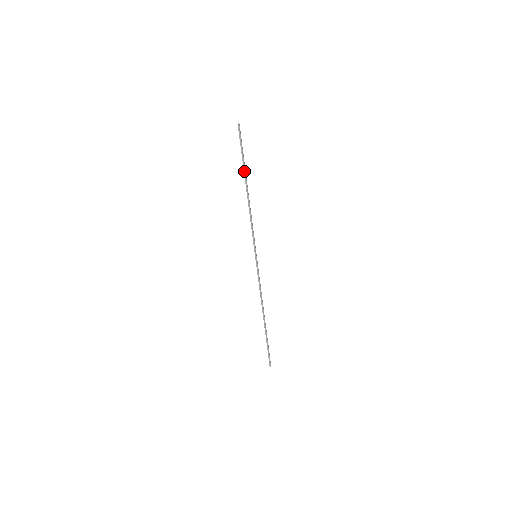
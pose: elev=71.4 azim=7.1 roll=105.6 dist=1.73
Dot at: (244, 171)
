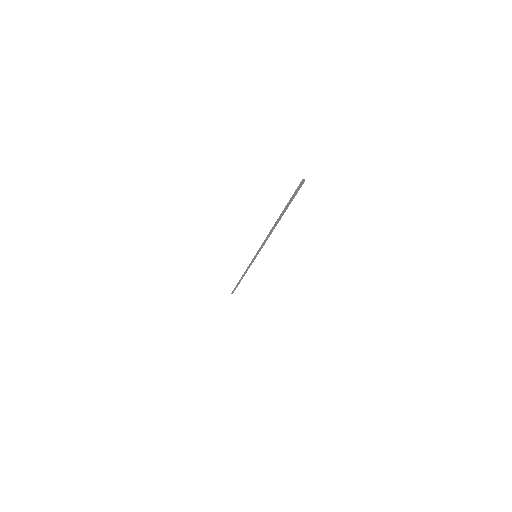
Dot at: (282, 213)
